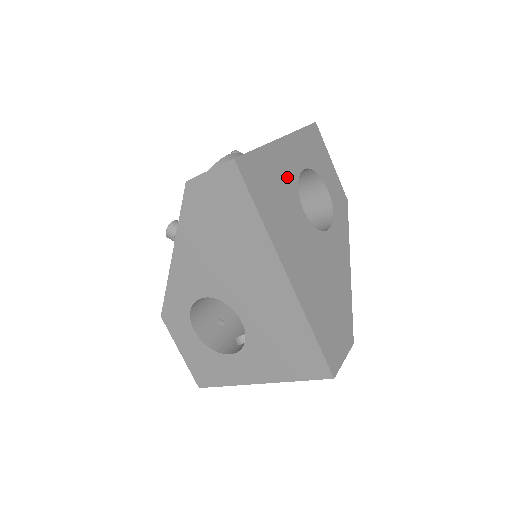
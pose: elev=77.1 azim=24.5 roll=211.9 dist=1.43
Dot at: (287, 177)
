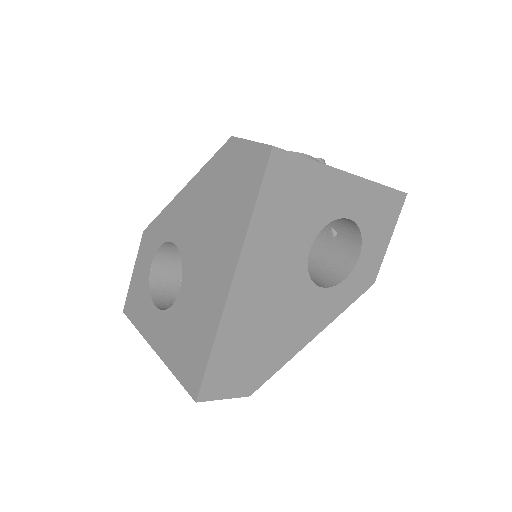
Dot at: (320, 209)
